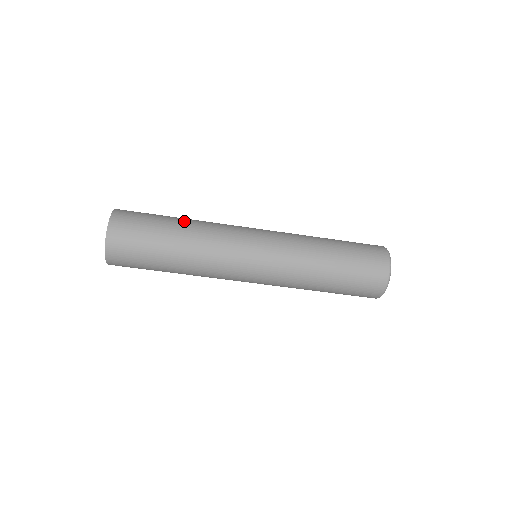
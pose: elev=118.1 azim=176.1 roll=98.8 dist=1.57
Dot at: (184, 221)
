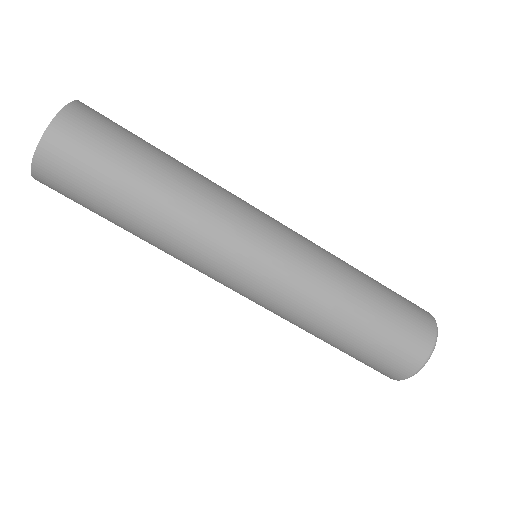
Dot at: (176, 162)
